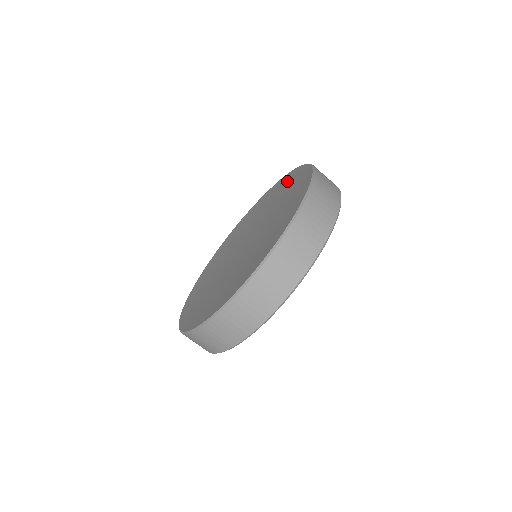
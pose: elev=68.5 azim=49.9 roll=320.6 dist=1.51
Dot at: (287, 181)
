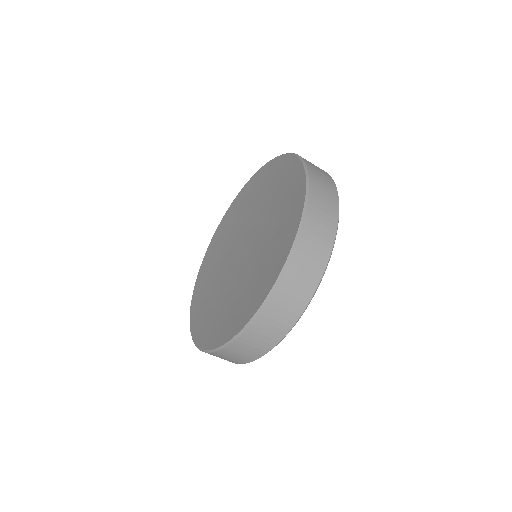
Dot at: (253, 185)
